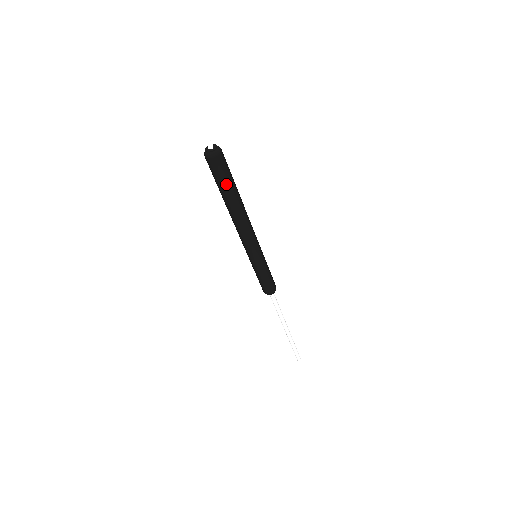
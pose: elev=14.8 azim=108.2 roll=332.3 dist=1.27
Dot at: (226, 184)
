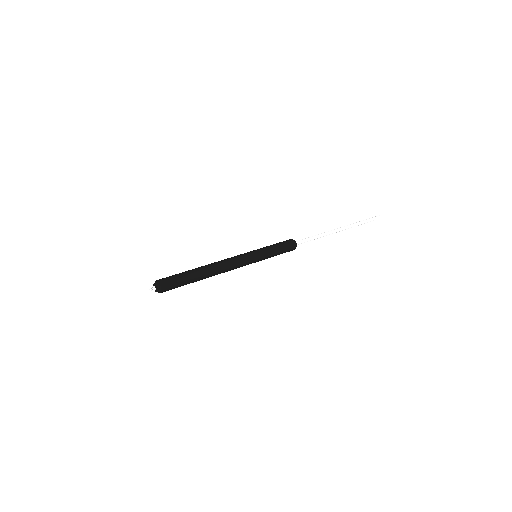
Dot at: (185, 283)
